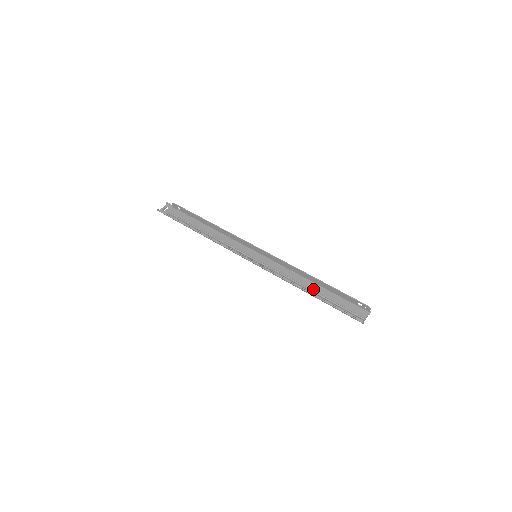
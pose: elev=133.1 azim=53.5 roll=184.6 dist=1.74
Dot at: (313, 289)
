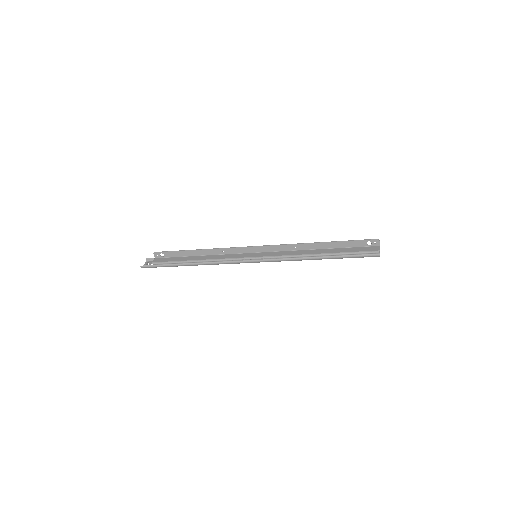
Dot at: (322, 253)
